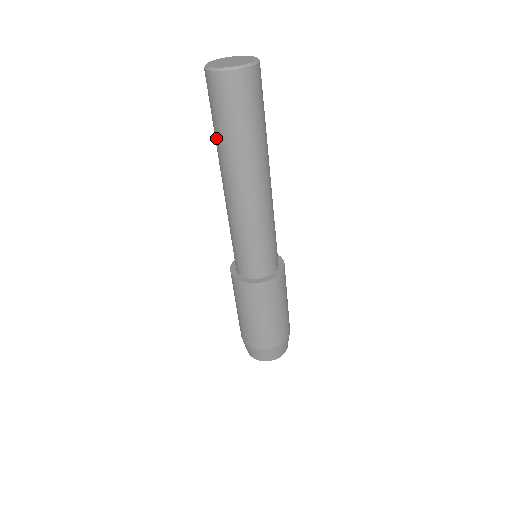
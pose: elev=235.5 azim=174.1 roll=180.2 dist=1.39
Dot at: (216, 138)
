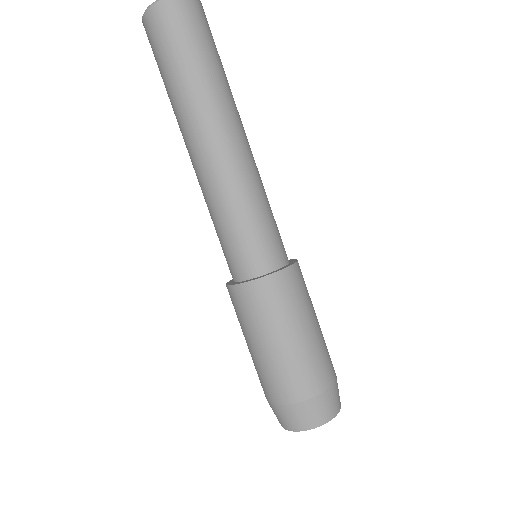
Dot at: (186, 81)
